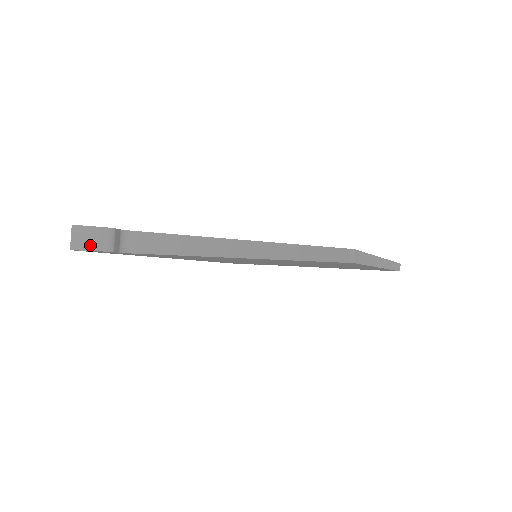
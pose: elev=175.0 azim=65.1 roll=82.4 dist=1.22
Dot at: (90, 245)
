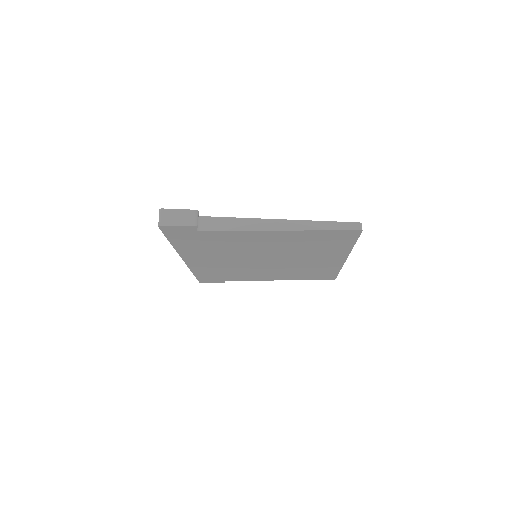
Dot at: (179, 222)
